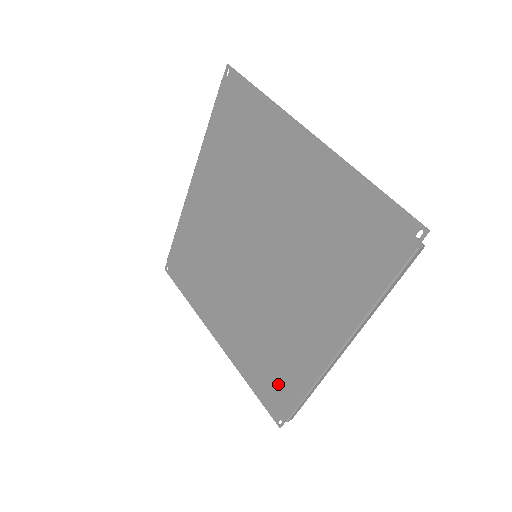
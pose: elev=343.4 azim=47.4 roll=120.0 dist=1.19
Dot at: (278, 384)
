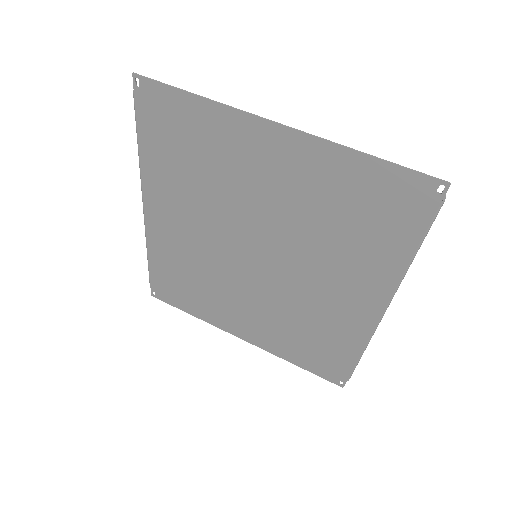
Dot at: (327, 355)
